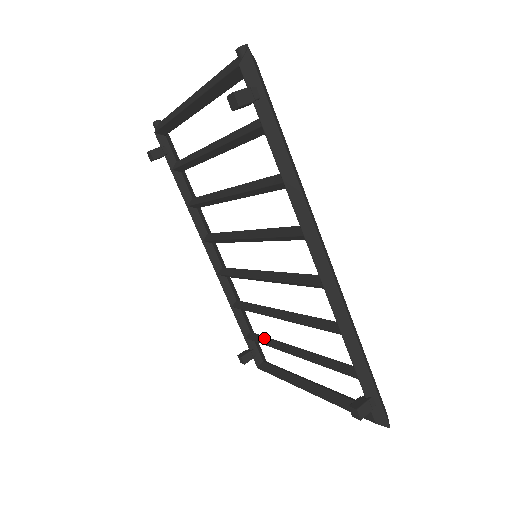
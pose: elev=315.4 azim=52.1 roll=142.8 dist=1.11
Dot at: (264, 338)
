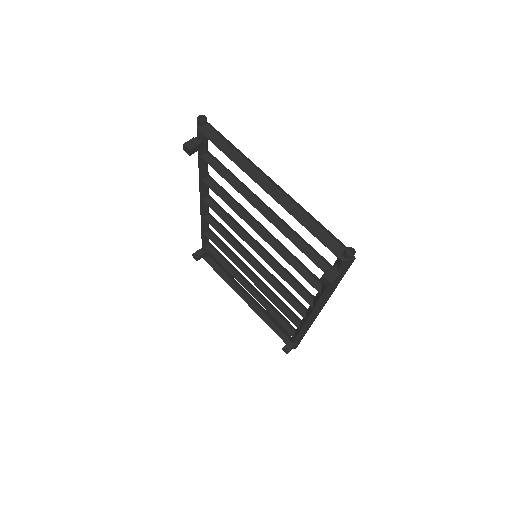
Dot at: (223, 261)
